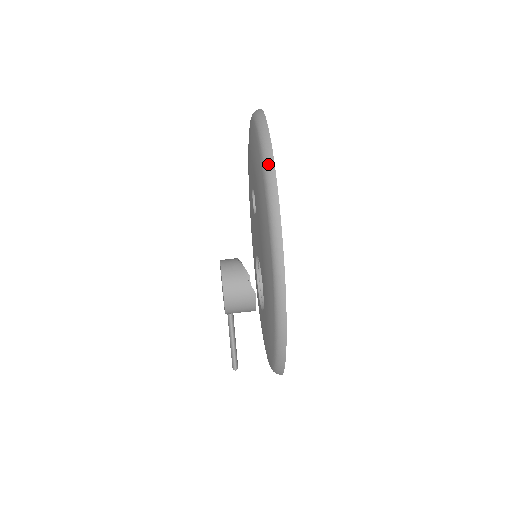
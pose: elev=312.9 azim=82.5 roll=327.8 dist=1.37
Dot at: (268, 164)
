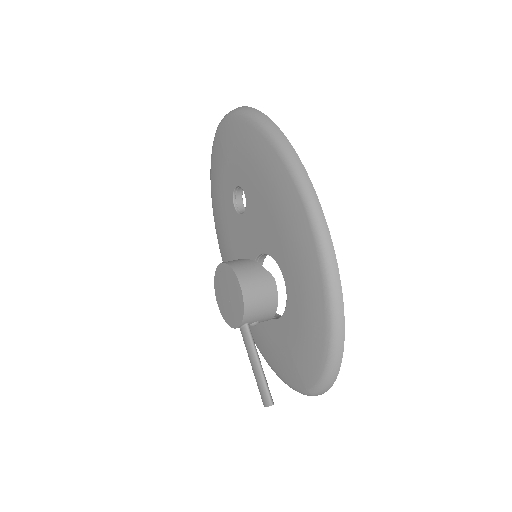
Dot at: (262, 119)
